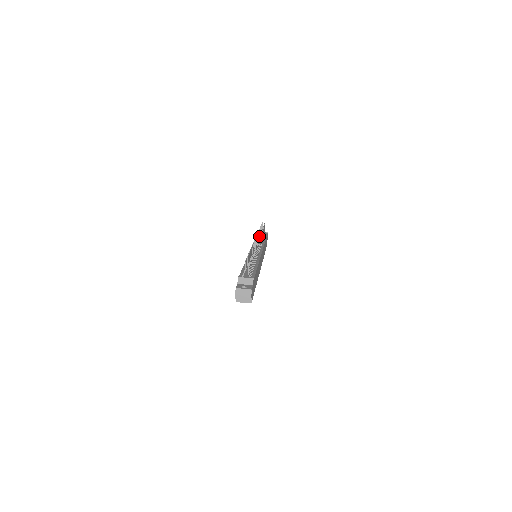
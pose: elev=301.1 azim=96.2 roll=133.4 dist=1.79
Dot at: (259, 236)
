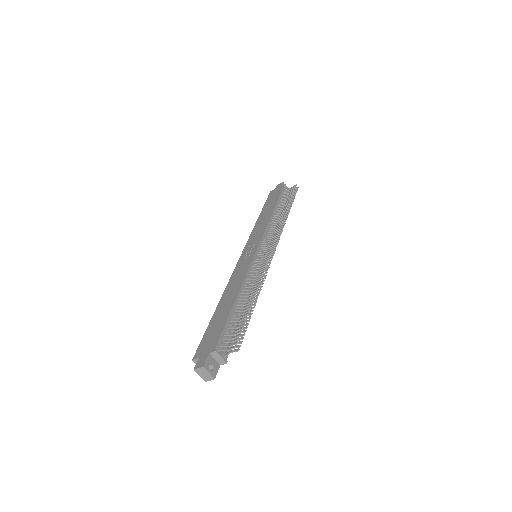
Dot at: occluded
